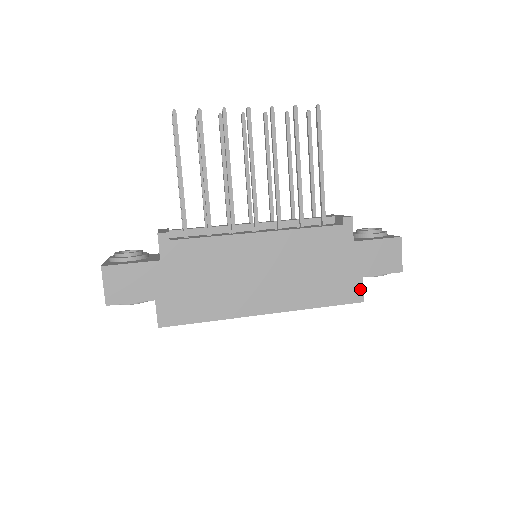
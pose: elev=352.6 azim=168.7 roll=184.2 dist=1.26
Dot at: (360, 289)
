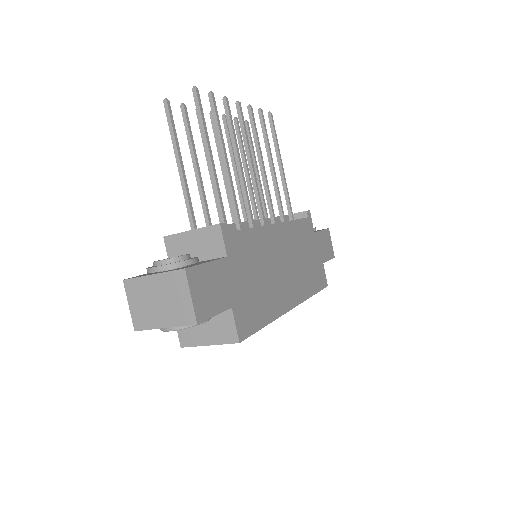
Dot at: (324, 275)
